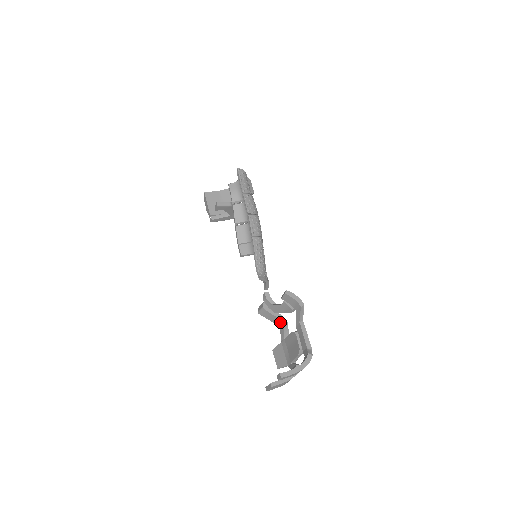
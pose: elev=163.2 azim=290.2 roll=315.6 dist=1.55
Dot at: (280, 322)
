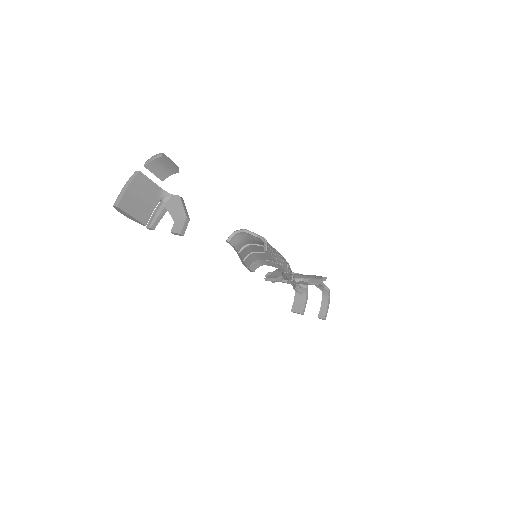
Dot at: occluded
